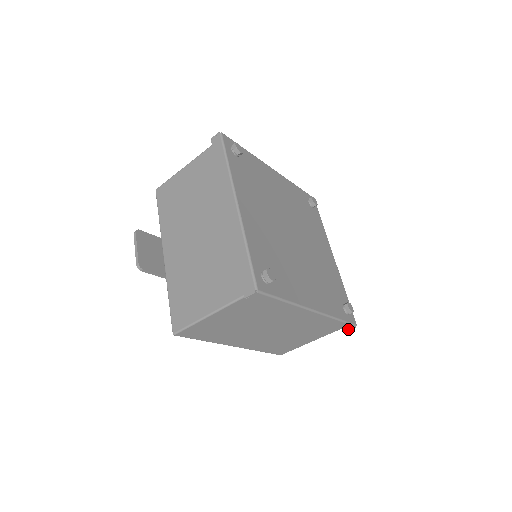
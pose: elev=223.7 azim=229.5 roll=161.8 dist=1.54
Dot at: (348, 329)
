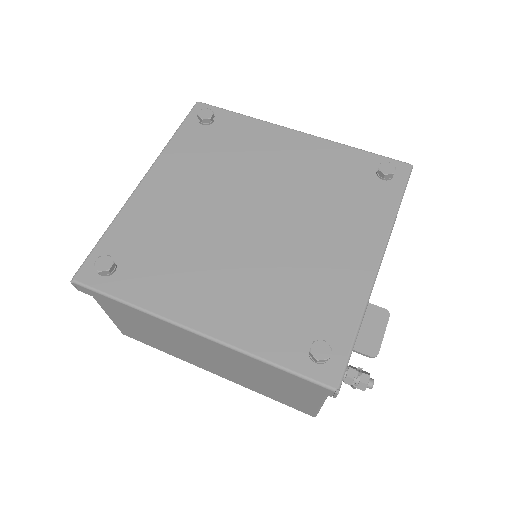
Dot at: (330, 394)
